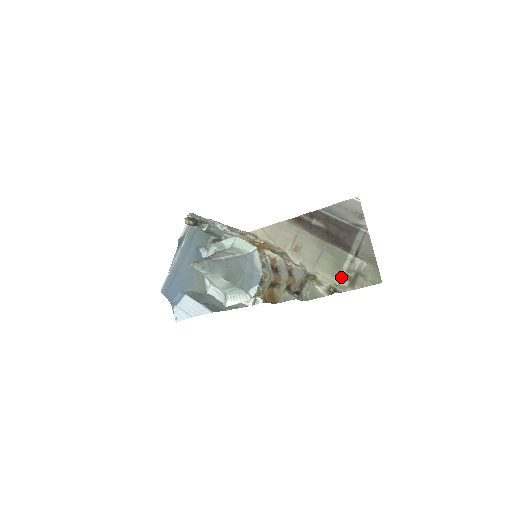
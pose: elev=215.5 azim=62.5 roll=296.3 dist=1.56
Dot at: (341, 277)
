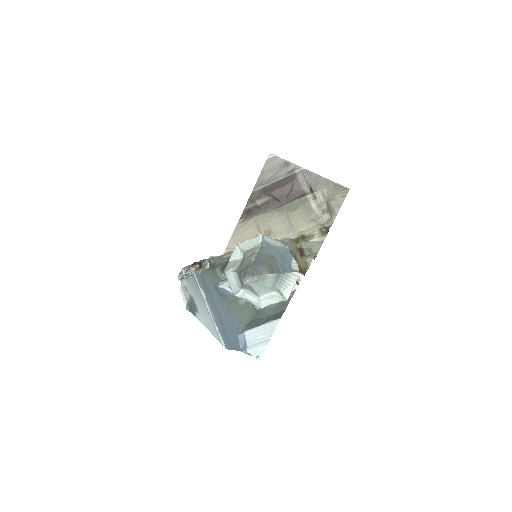
Dot at: (319, 216)
